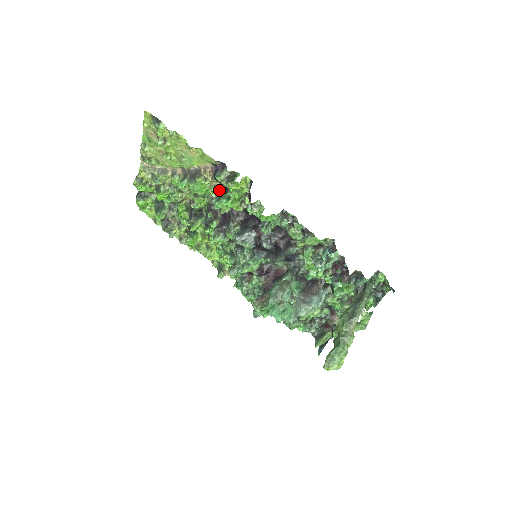
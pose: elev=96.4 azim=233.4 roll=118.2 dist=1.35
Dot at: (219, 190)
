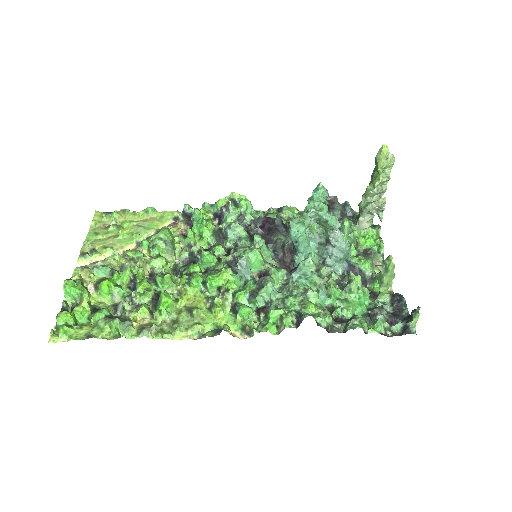
Dot at: (186, 237)
